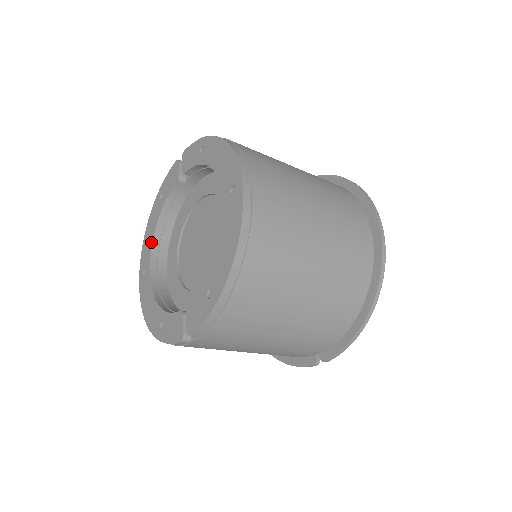
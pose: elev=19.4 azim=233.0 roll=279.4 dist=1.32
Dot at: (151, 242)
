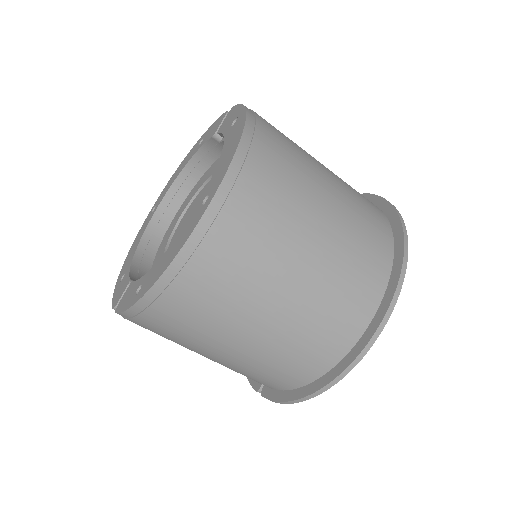
Dot at: (171, 183)
